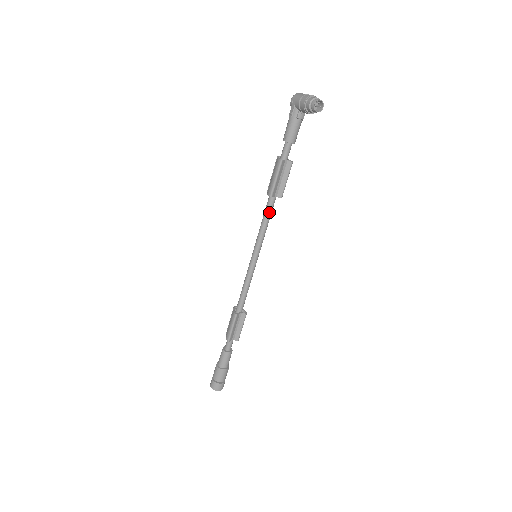
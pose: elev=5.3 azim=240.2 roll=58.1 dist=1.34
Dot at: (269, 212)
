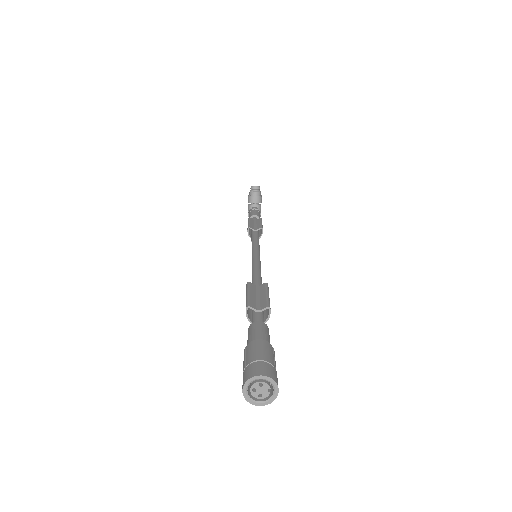
Dot at: (254, 236)
